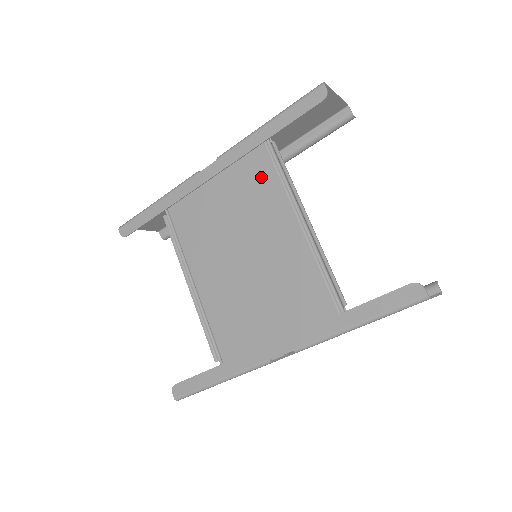
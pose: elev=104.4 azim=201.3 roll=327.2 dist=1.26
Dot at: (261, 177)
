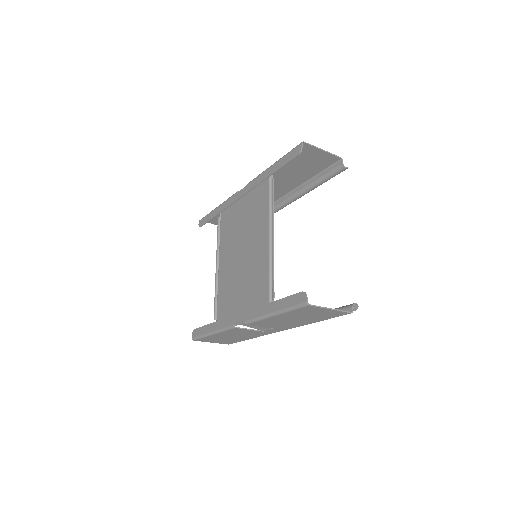
Dot at: (262, 201)
